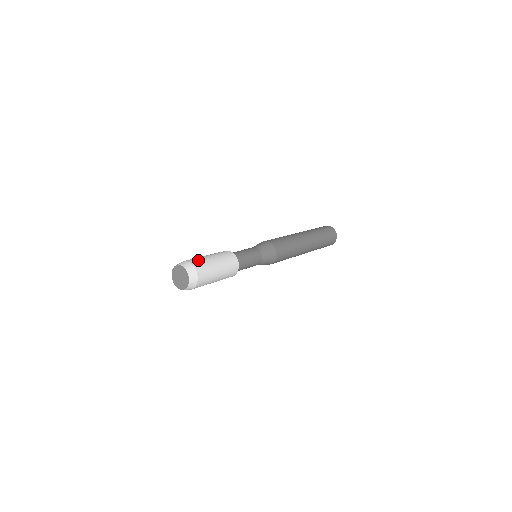
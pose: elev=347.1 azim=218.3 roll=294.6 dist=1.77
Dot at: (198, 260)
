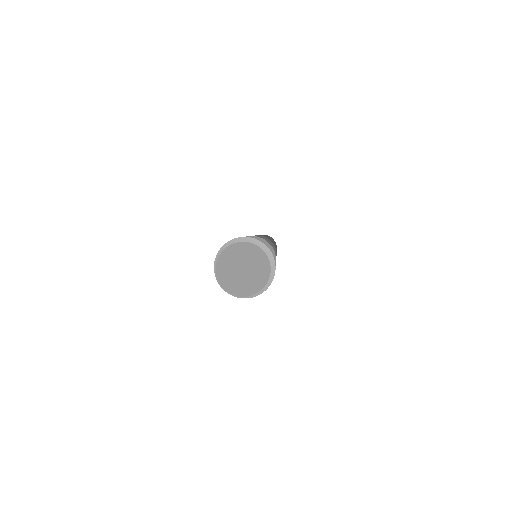
Dot at: occluded
